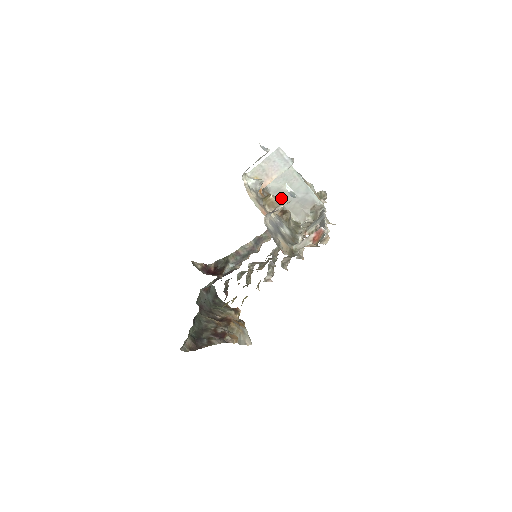
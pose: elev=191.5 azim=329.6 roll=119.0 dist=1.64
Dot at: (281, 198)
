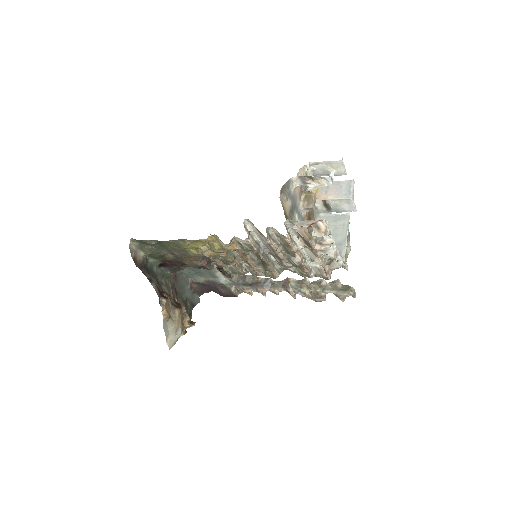
Dot at: occluded
